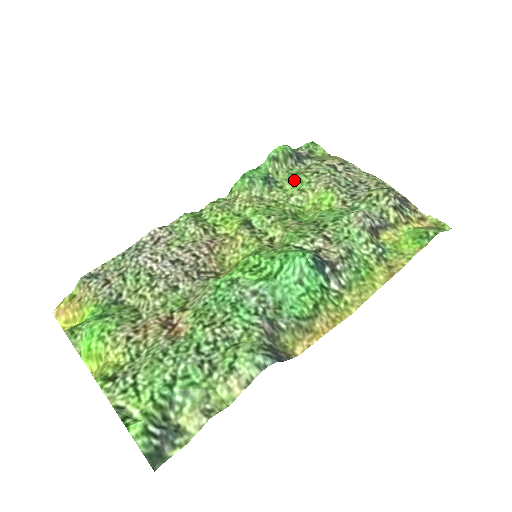
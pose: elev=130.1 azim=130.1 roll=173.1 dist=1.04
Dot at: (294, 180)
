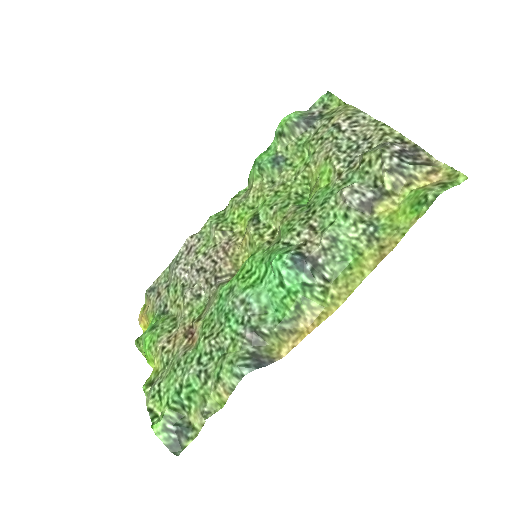
Dot at: (302, 152)
